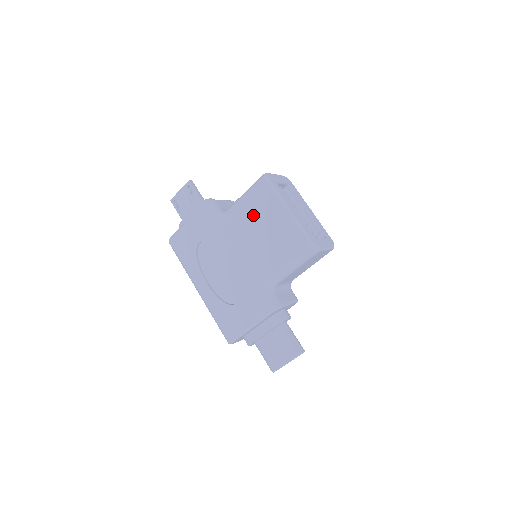
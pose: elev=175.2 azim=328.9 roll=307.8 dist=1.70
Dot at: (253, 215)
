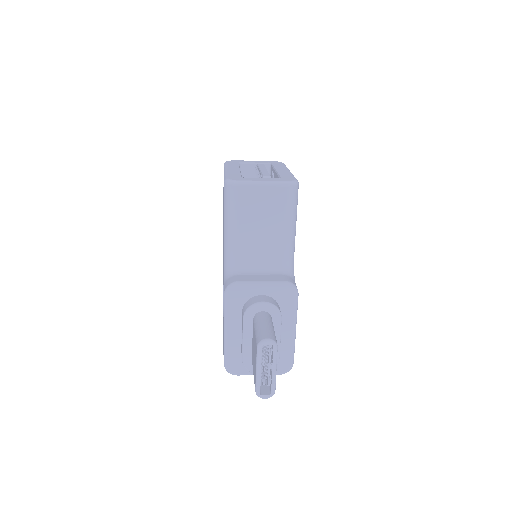
Dot at: occluded
